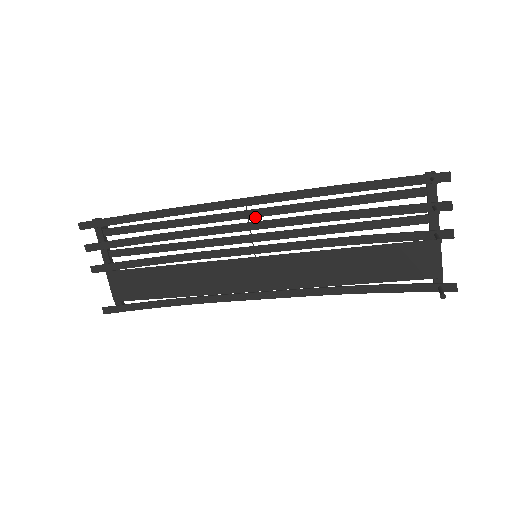
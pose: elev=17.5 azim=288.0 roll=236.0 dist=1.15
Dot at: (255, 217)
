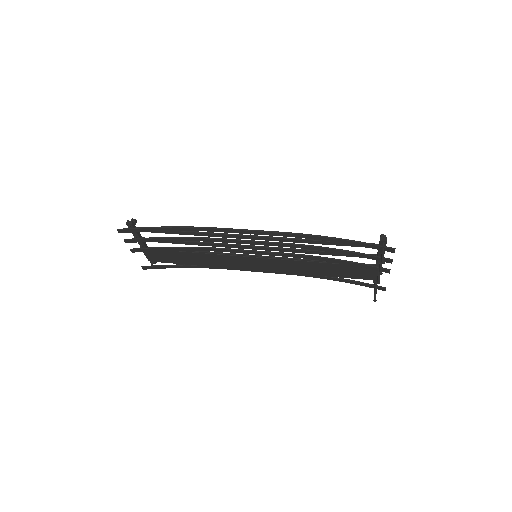
Dot at: occluded
